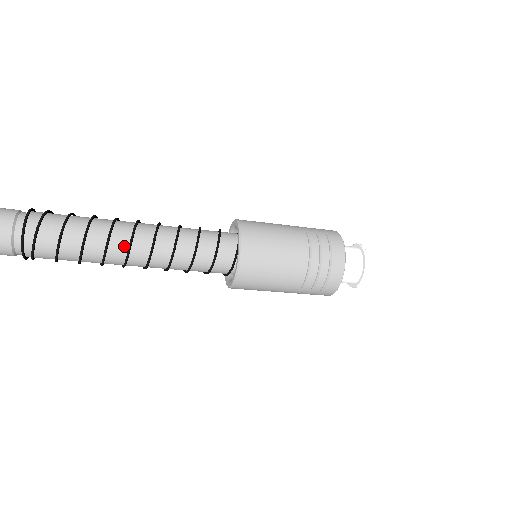
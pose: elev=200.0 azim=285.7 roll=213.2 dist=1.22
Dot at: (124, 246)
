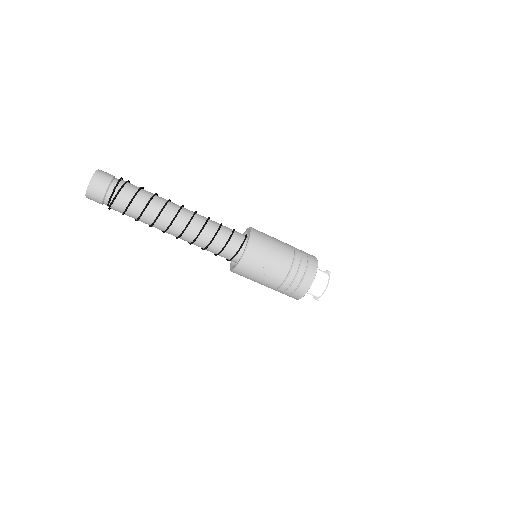
Dot at: (179, 206)
